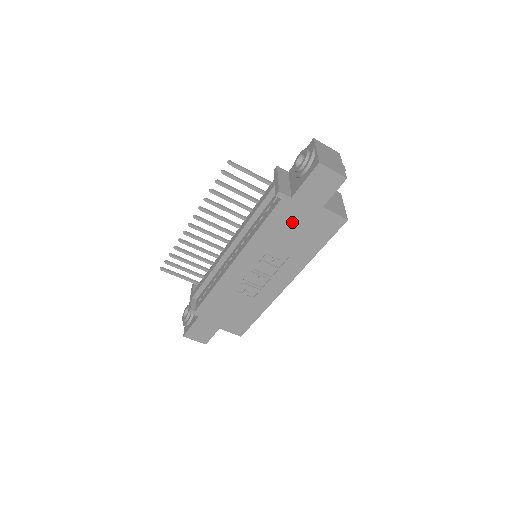
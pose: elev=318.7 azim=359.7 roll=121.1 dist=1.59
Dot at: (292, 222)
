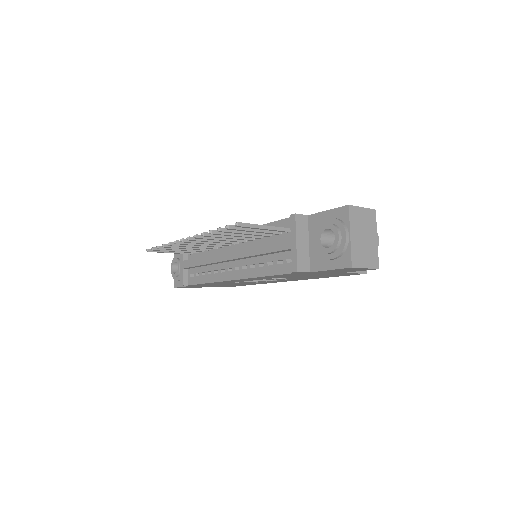
Dot at: (305, 275)
